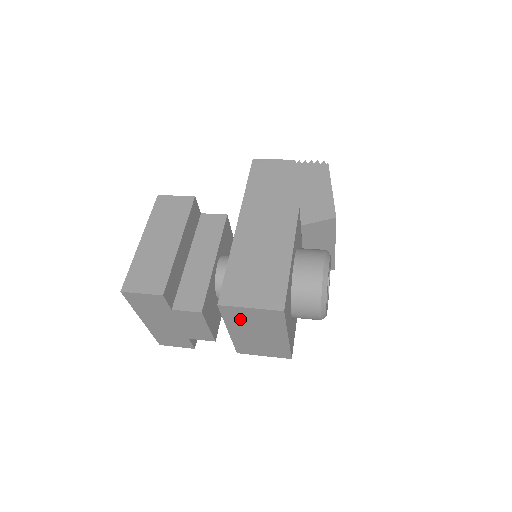
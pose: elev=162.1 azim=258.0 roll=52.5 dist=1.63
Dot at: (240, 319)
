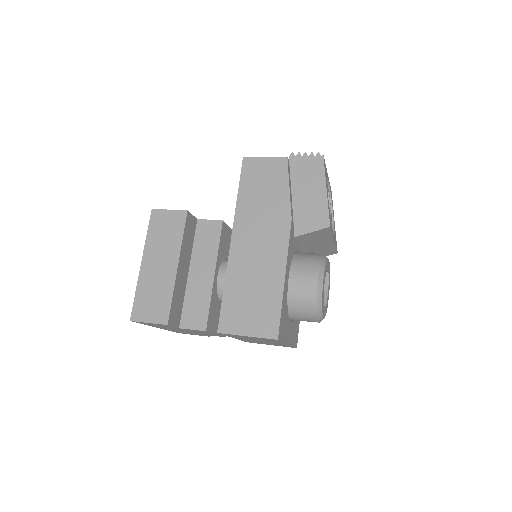
Dot at: (241, 337)
